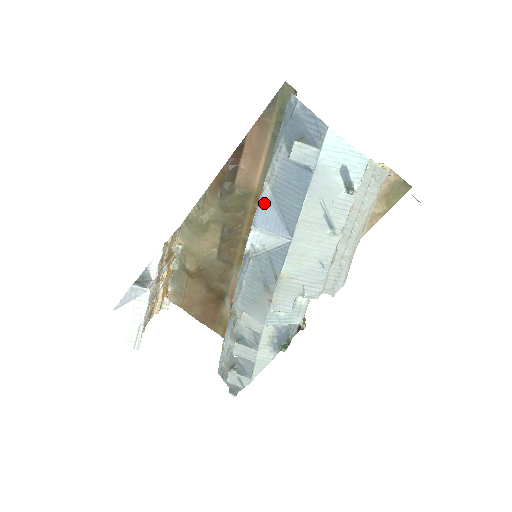
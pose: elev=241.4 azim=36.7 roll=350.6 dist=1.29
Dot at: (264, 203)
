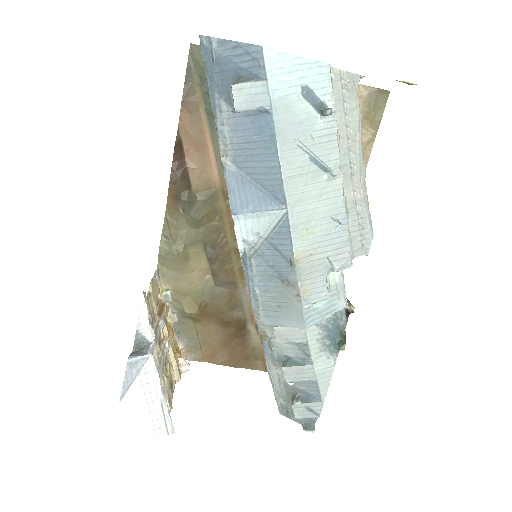
Dot at: (233, 183)
